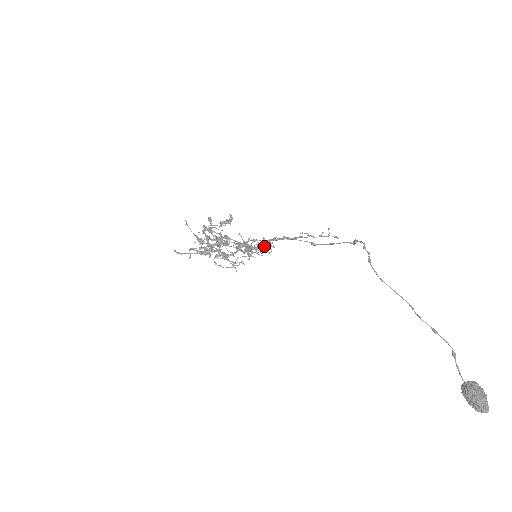
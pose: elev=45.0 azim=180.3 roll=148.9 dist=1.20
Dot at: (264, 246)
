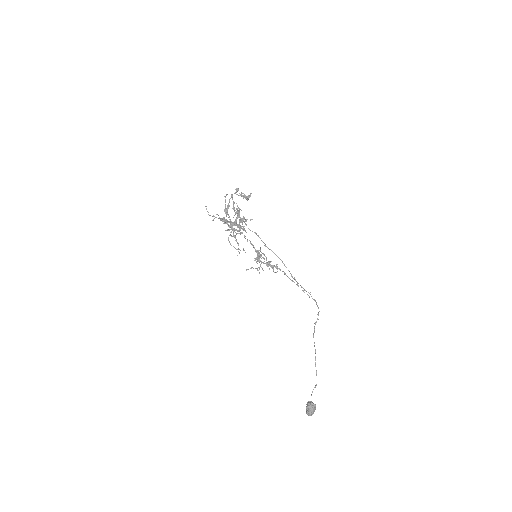
Dot at: occluded
